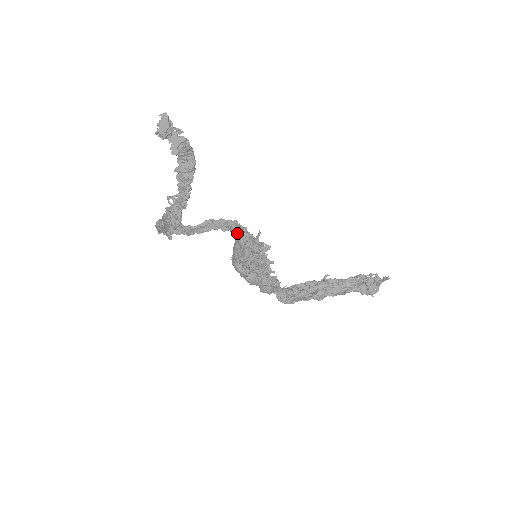
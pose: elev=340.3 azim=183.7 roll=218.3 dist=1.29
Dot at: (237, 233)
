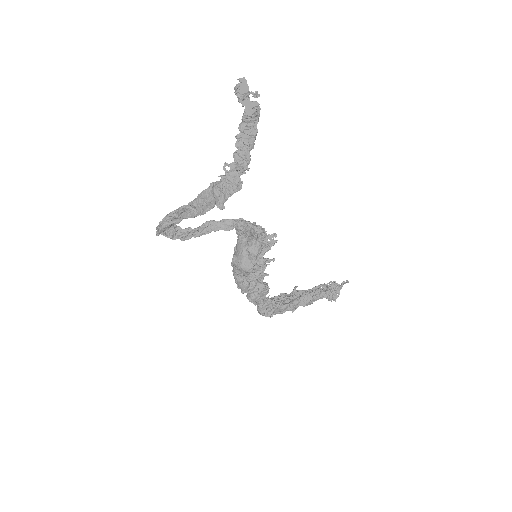
Dot at: (249, 226)
